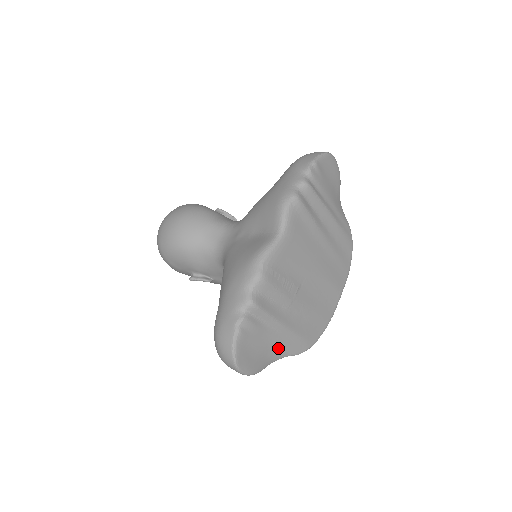
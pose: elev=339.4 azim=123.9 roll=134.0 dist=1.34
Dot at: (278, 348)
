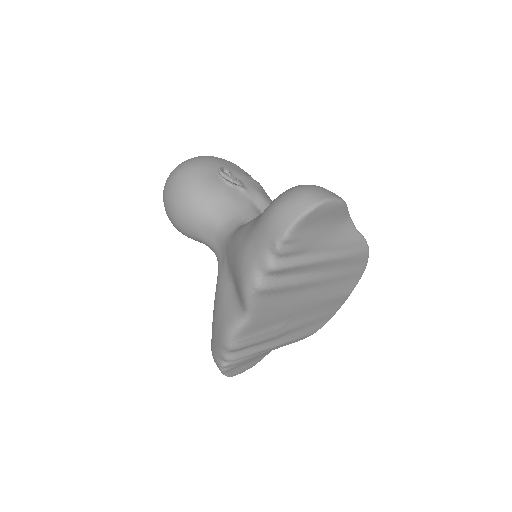
Dot at: (274, 349)
